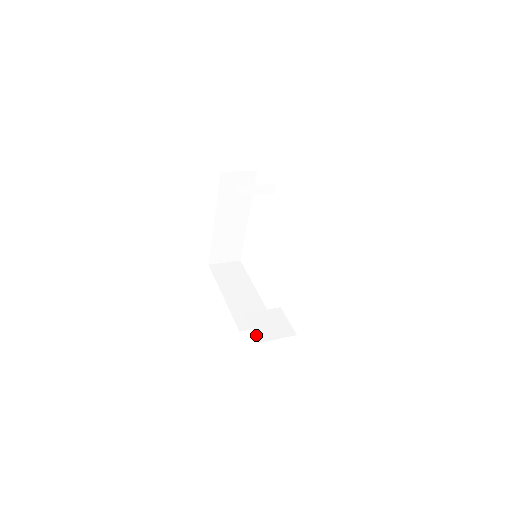
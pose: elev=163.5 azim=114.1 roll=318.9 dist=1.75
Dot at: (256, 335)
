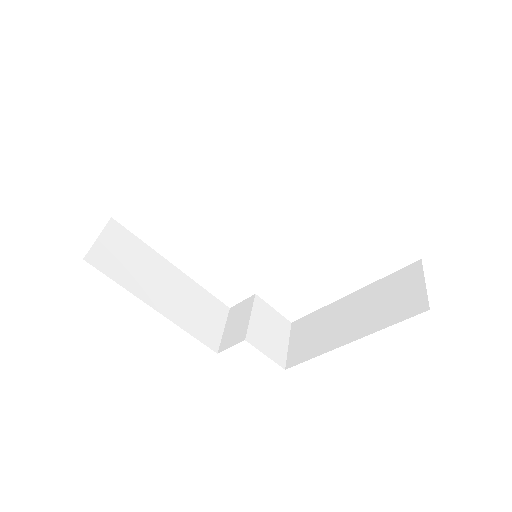
Dot at: (276, 360)
